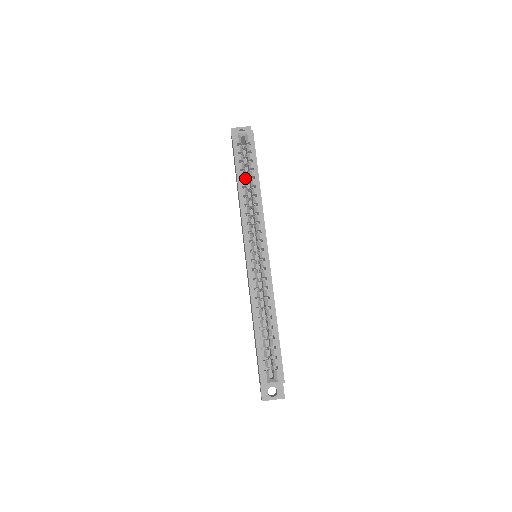
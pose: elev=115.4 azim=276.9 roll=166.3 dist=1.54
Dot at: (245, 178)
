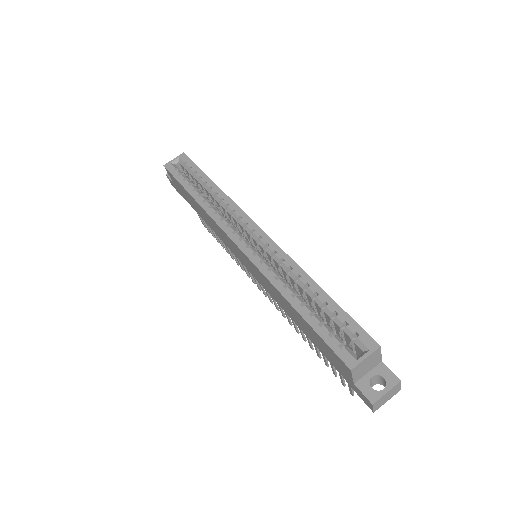
Dot at: (198, 190)
